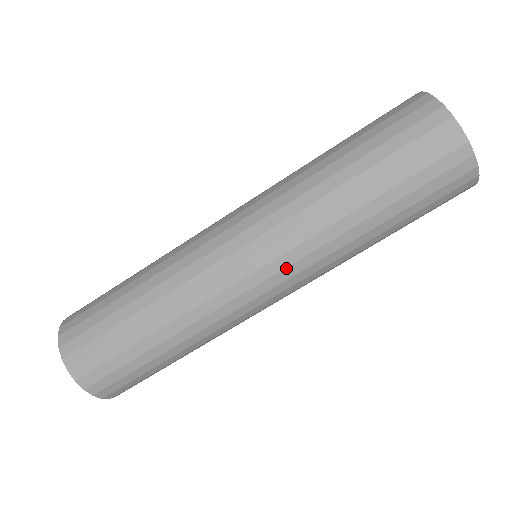
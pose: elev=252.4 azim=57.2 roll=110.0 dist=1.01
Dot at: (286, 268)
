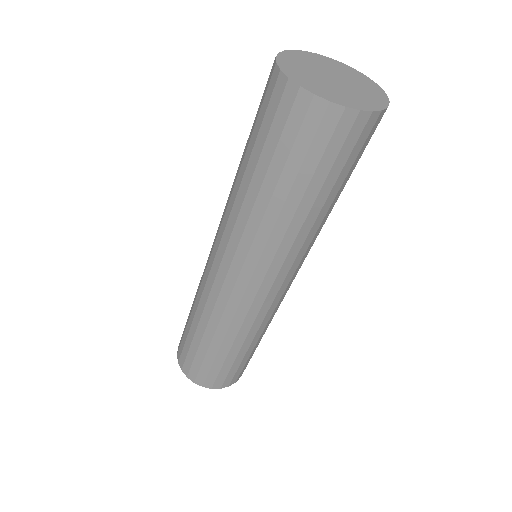
Dot at: (233, 258)
